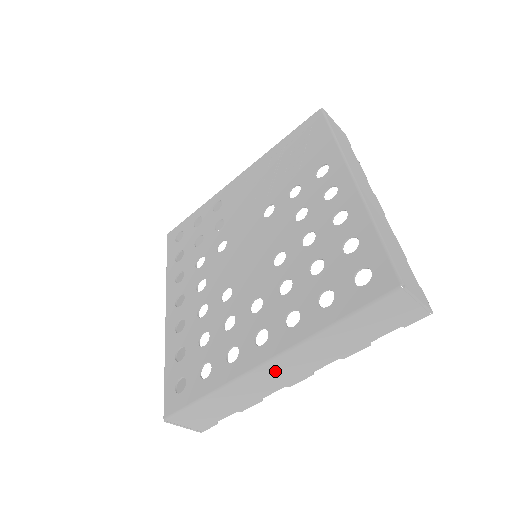
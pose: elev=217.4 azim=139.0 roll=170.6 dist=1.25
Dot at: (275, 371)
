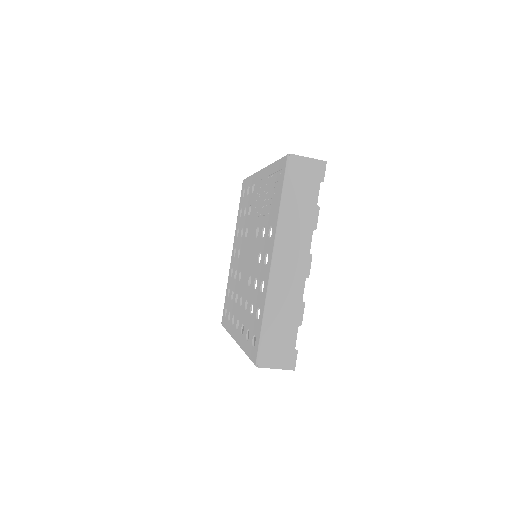
Dot at: occluded
